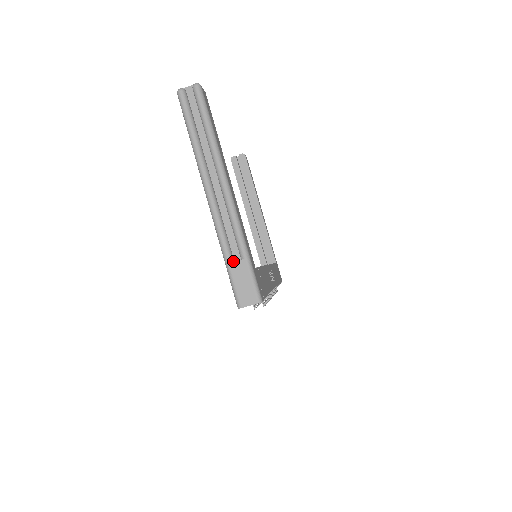
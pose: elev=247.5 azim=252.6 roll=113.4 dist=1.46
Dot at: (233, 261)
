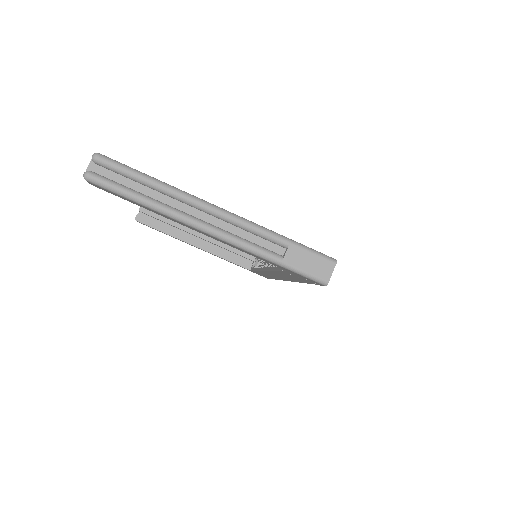
Dot at: (282, 256)
